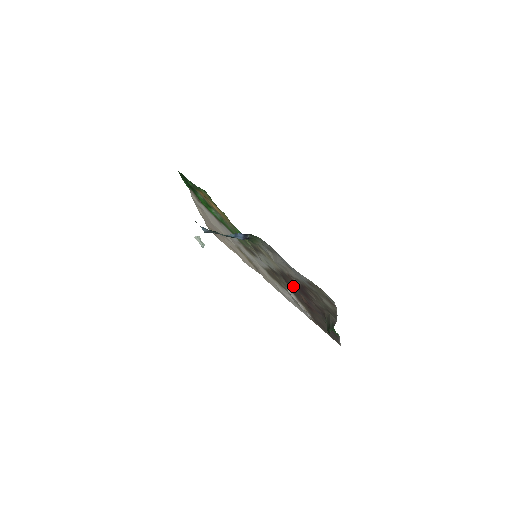
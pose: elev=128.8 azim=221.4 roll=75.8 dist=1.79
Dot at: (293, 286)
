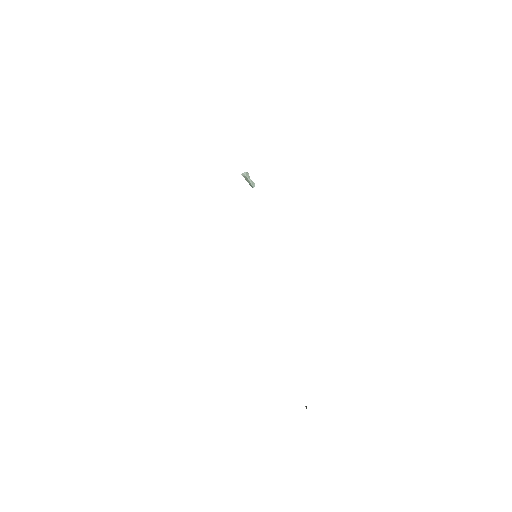
Dot at: occluded
